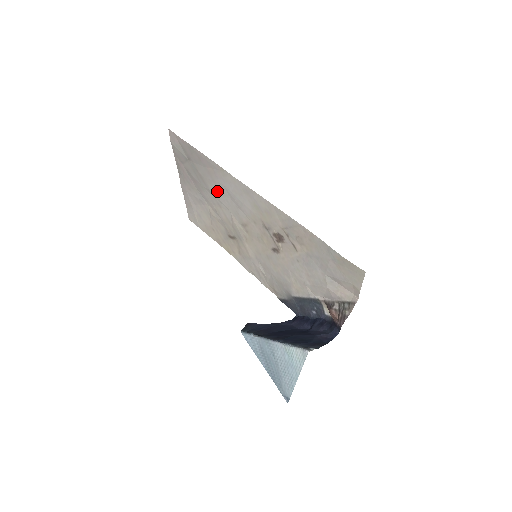
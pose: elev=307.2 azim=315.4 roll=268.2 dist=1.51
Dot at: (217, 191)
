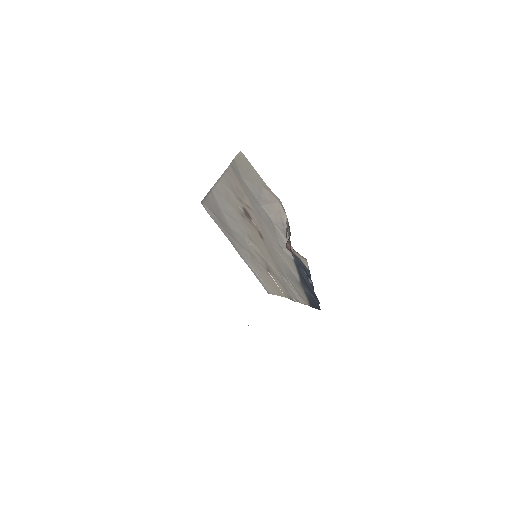
Dot at: (229, 223)
